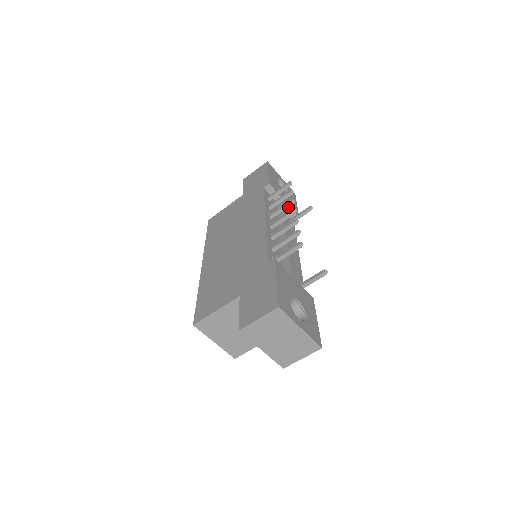
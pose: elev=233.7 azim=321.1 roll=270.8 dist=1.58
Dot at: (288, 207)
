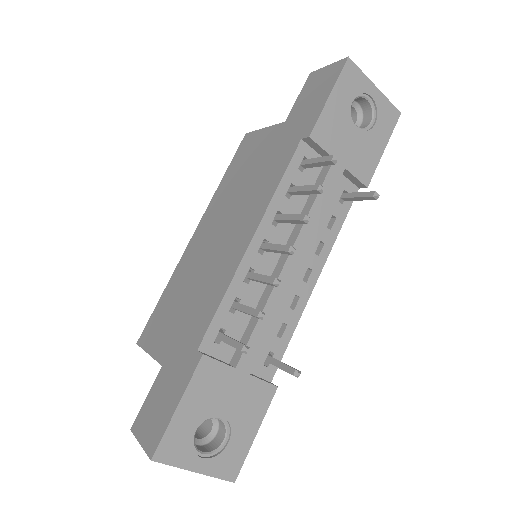
Dot at: (347, 171)
